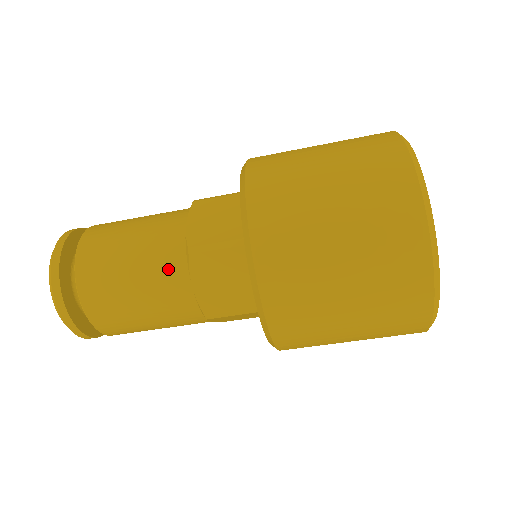
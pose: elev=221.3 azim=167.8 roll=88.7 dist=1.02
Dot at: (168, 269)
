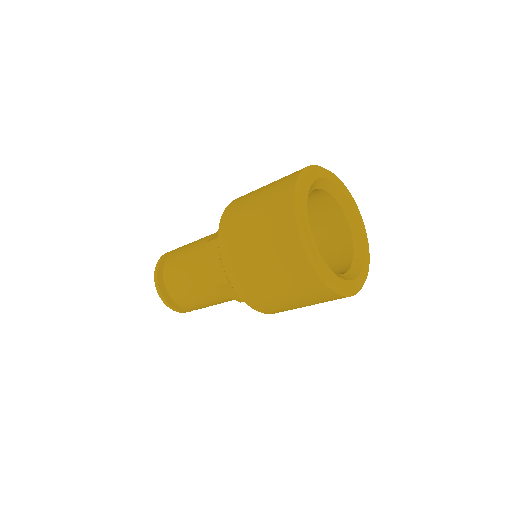
Dot at: (210, 291)
